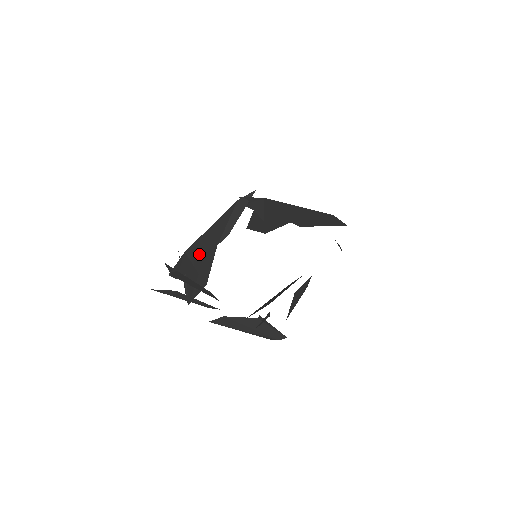
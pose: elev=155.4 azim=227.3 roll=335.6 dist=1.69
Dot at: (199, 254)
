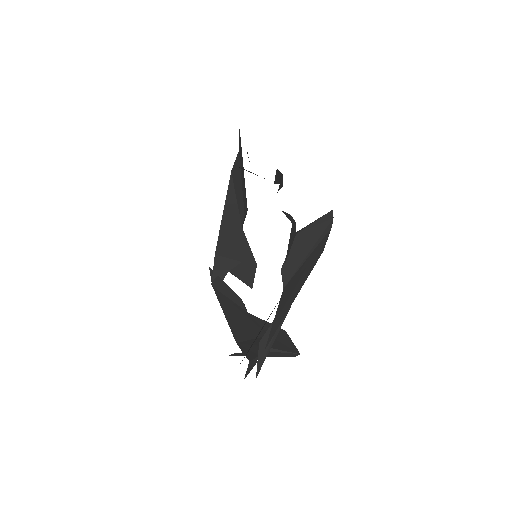
Dot at: (230, 247)
